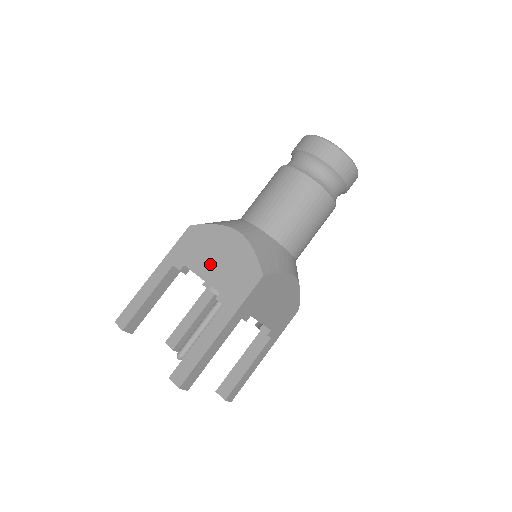
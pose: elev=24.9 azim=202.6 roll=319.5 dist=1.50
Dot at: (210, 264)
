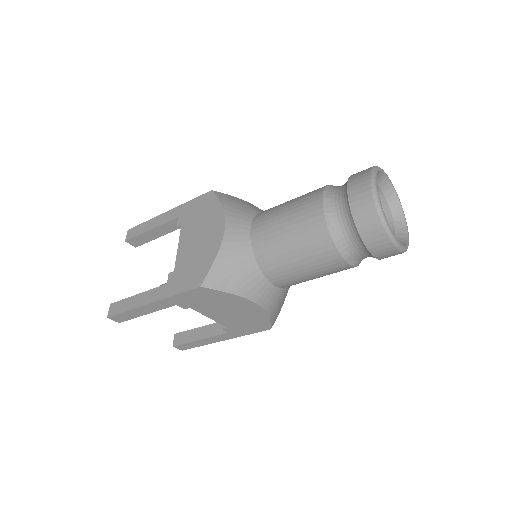
Dot at: (190, 240)
